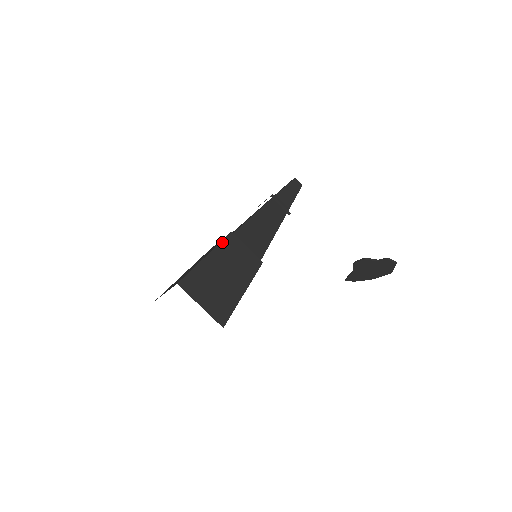
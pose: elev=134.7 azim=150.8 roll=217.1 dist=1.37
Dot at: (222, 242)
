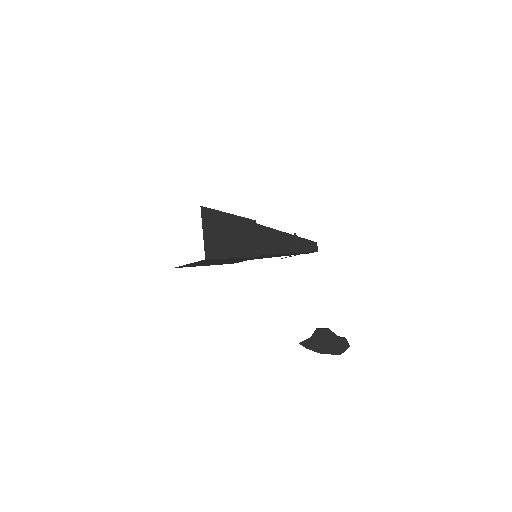
Dot at: (245, 218)
